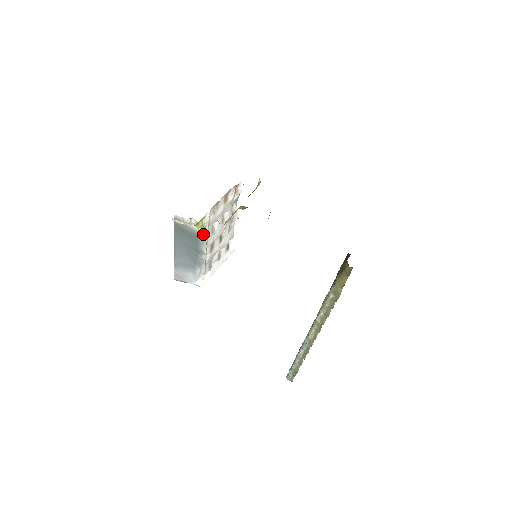
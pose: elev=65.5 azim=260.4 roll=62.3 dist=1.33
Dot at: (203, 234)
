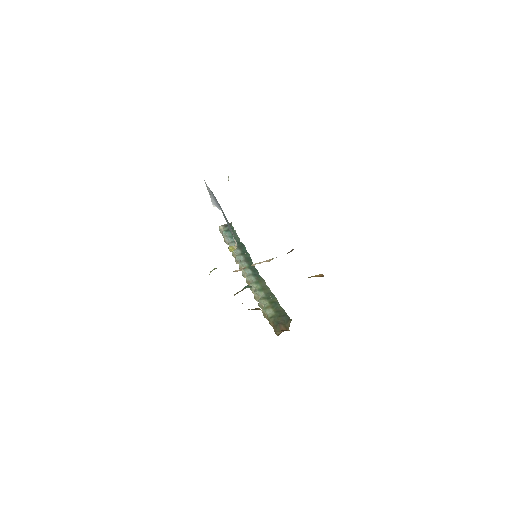
Dot at: occluded
